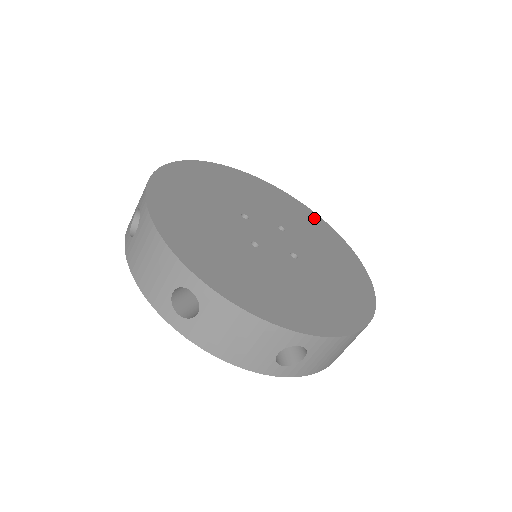
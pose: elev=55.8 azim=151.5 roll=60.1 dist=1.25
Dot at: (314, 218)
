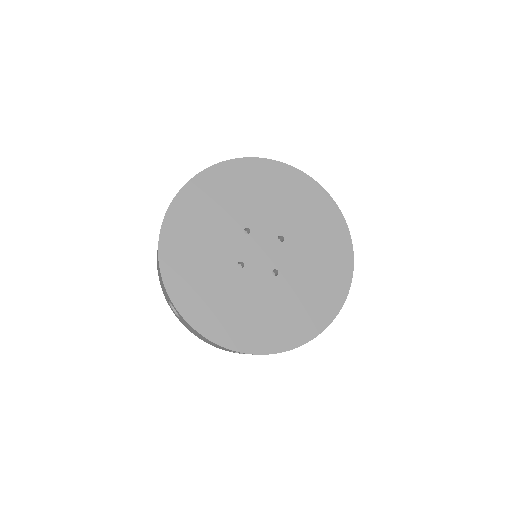
Dot at: (331, 215)
